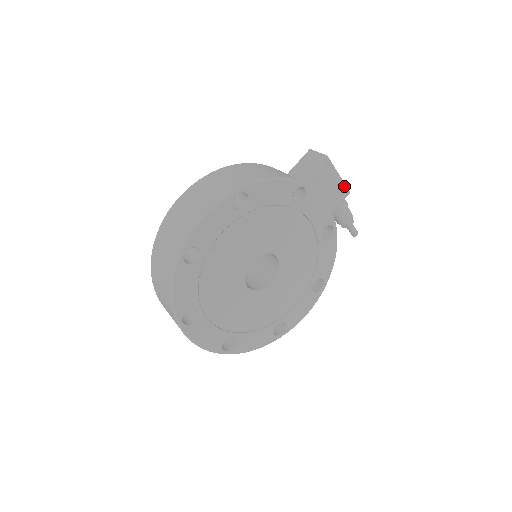
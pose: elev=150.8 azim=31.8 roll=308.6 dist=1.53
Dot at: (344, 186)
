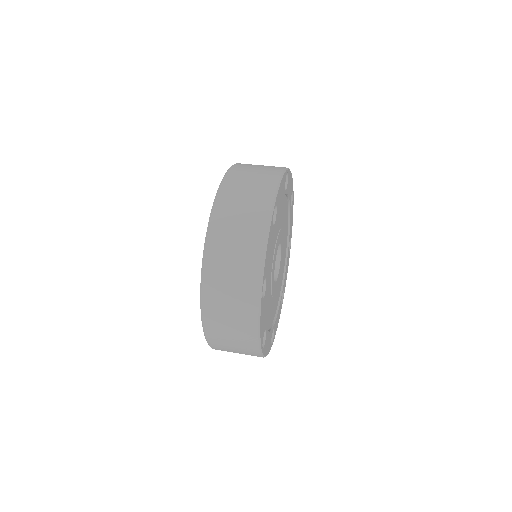
Dot at: occluded
